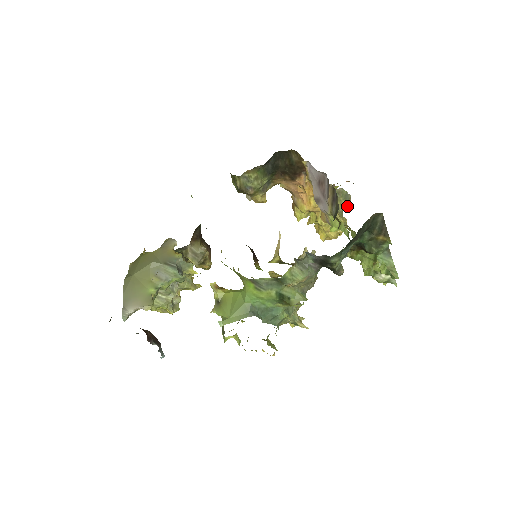
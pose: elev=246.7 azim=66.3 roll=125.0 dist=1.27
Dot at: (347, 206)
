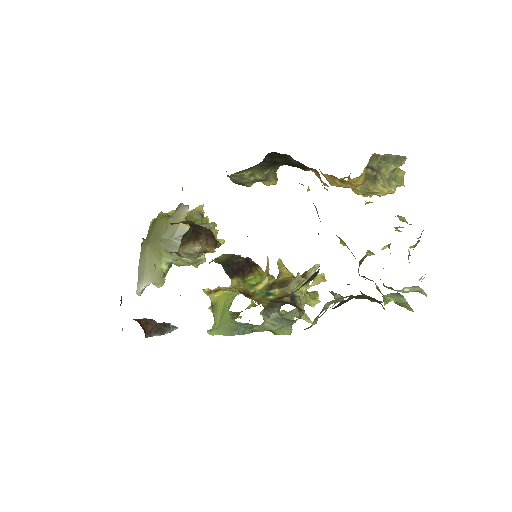
Dot at: (401, 165)
